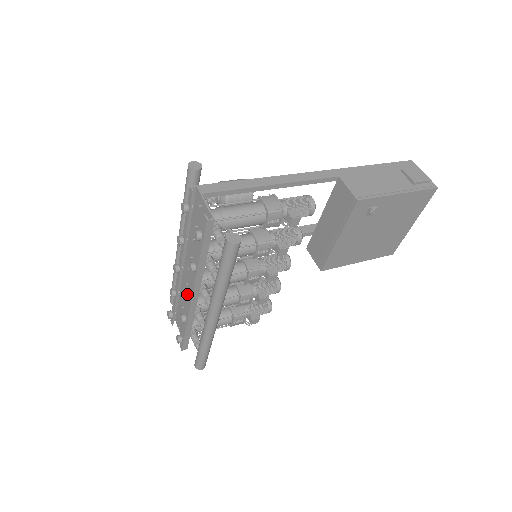
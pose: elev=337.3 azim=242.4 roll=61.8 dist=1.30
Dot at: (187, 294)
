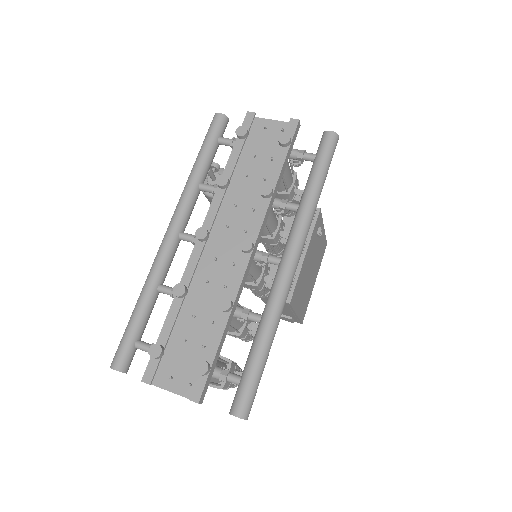
Dot at: (251, 240)
